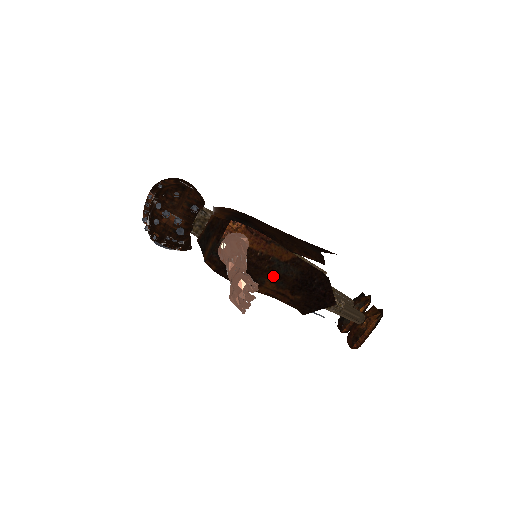
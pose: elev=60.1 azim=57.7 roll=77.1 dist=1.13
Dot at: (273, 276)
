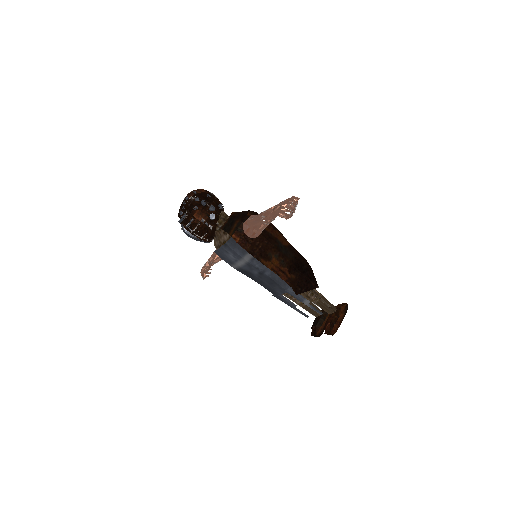
Dot at: (278, 254)
